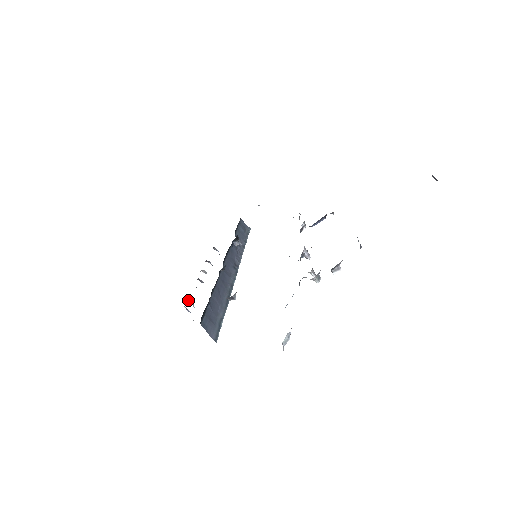
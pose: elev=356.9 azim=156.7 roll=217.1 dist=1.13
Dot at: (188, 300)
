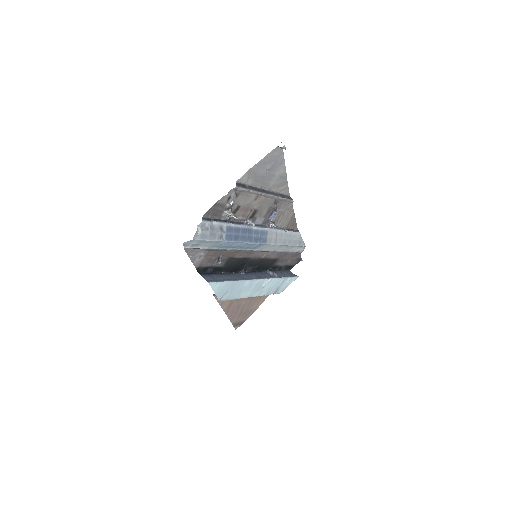
Dot at: occluded
